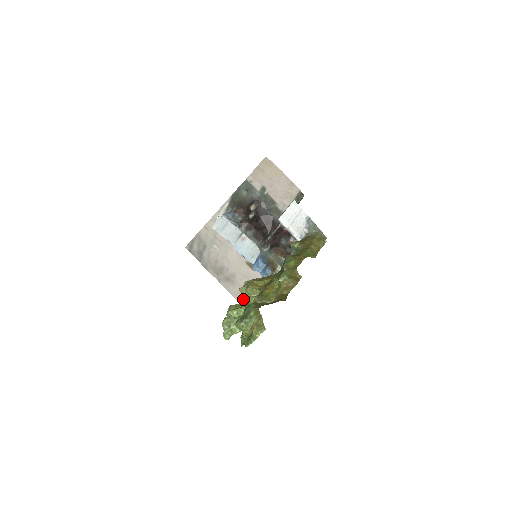
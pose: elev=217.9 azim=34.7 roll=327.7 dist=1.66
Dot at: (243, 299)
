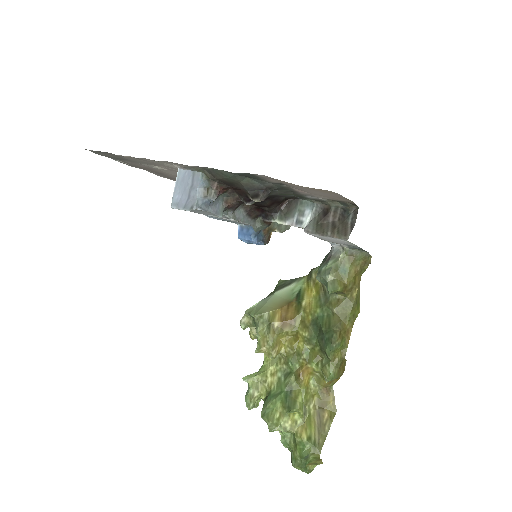
Dot at: occluded
